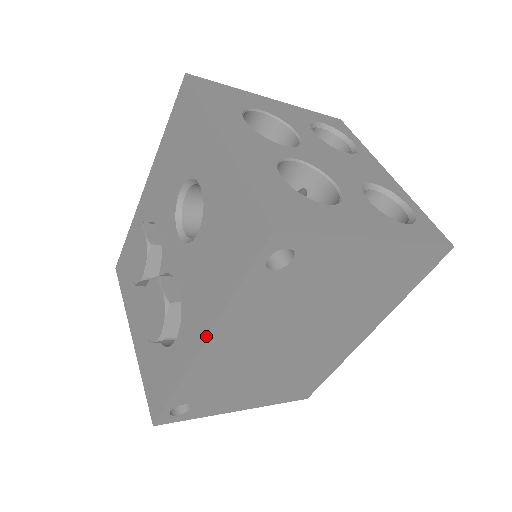
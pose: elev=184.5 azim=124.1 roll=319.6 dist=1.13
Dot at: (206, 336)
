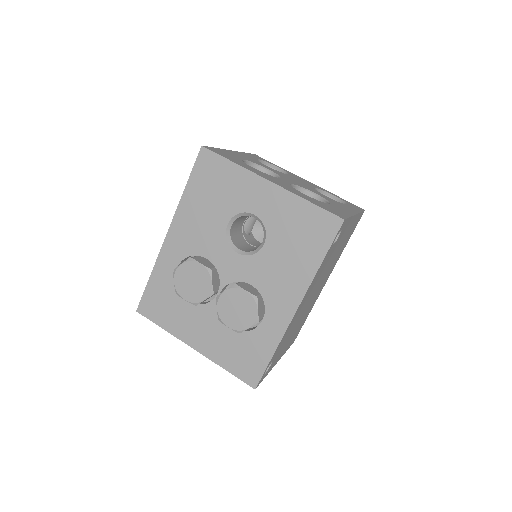
Dot at: (300, 300)
